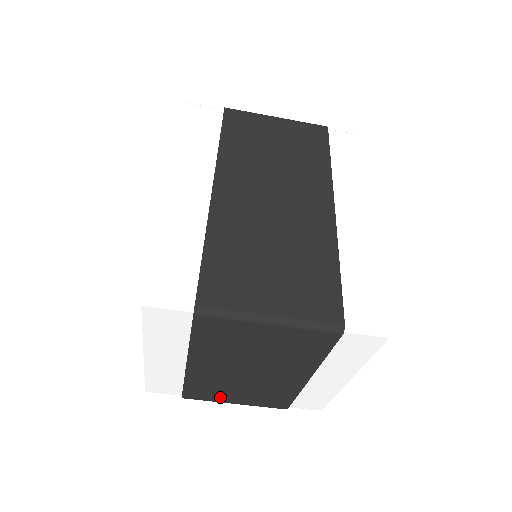
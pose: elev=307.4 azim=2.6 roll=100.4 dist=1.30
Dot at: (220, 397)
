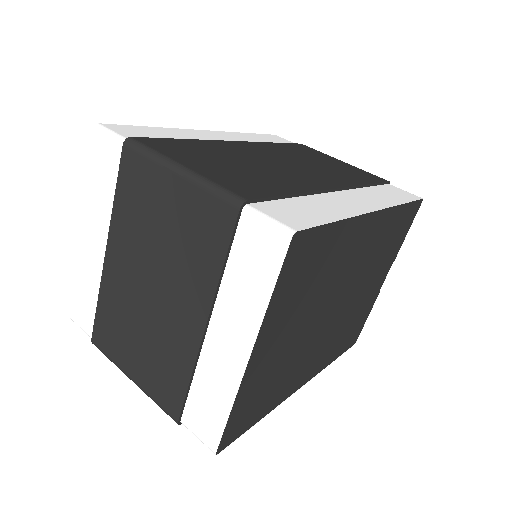
Dot at: (121, 352)
